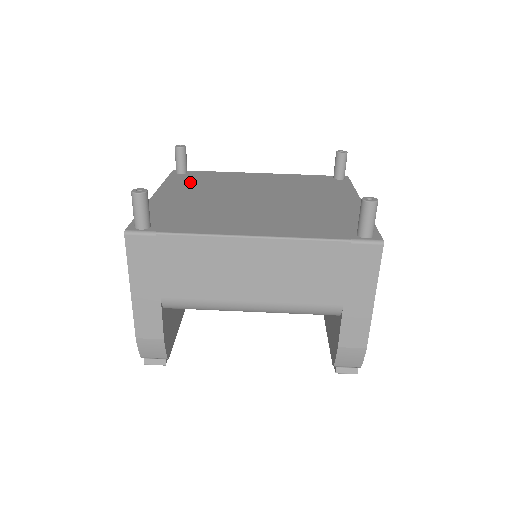
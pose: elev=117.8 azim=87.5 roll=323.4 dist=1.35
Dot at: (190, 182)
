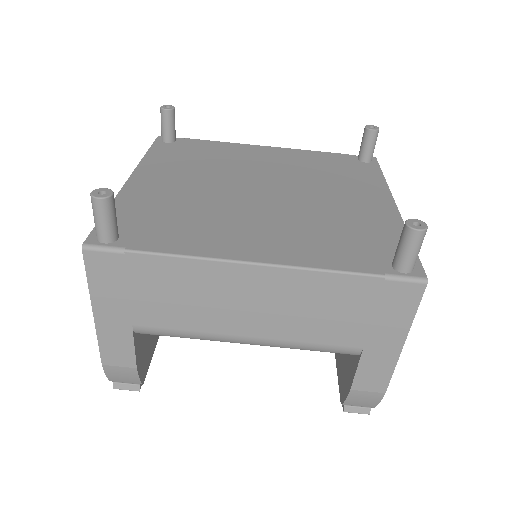
Dot at: (178, 158)
